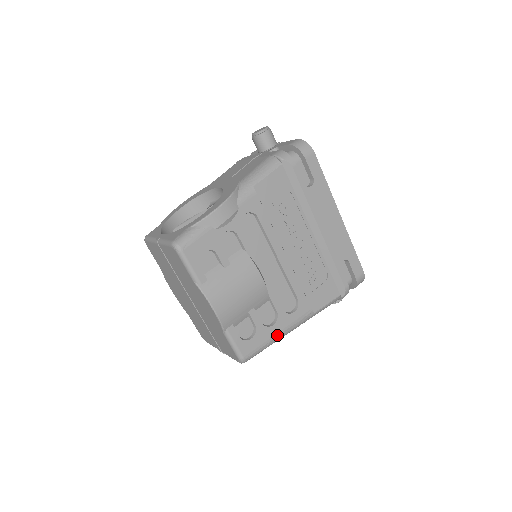
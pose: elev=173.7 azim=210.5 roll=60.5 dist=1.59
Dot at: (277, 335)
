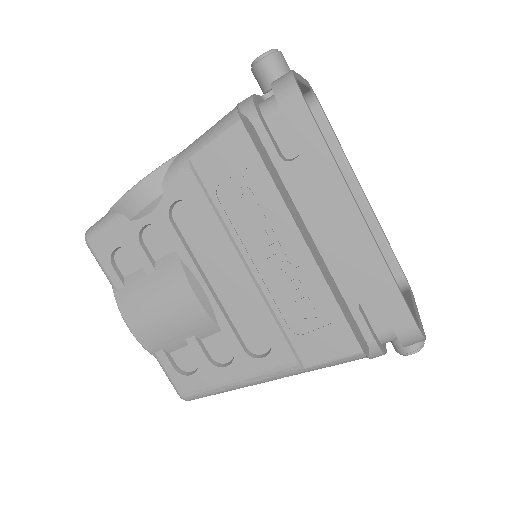
Dot at: (234, 381)
